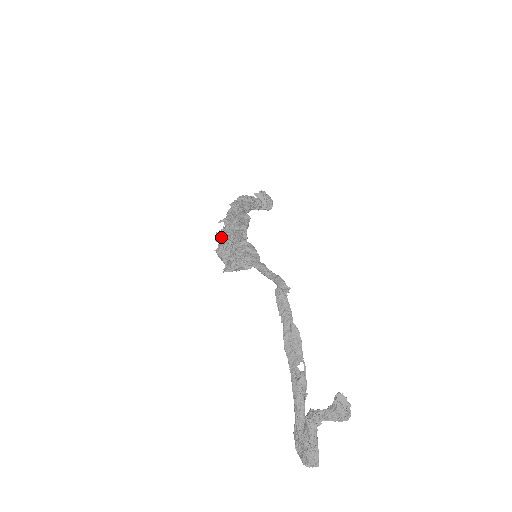
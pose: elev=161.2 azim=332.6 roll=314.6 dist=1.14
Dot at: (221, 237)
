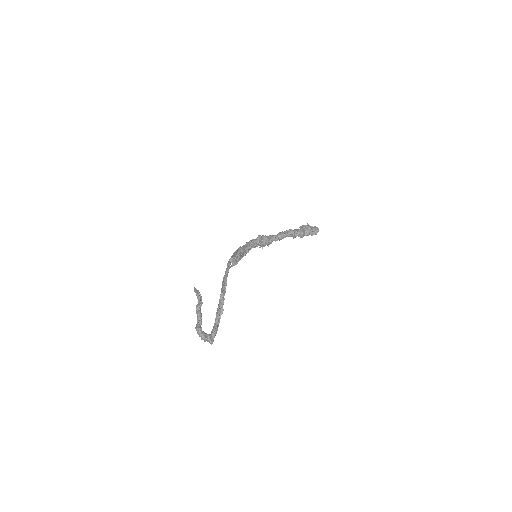
Dot at: occluded
